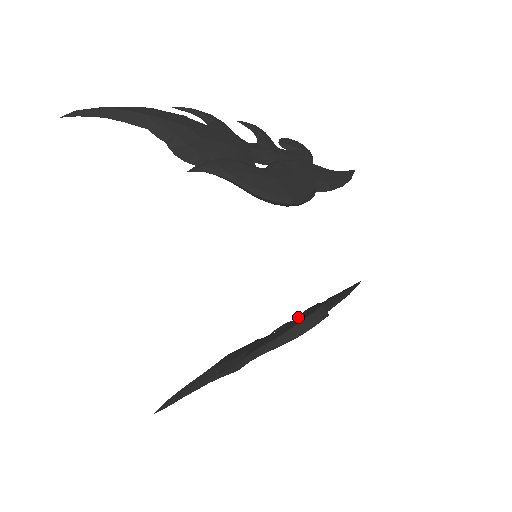
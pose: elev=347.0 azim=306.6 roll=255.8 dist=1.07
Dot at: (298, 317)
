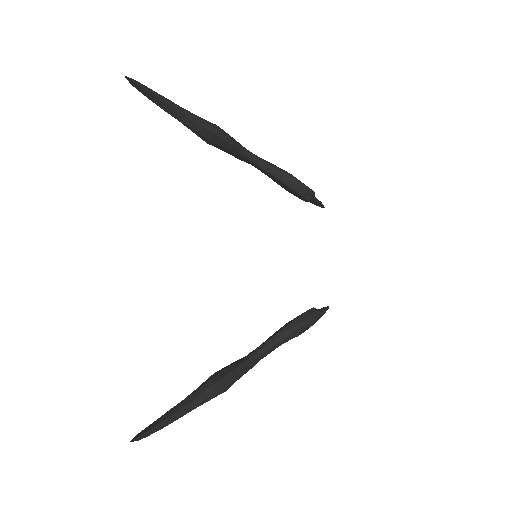
Dot at: occluded
